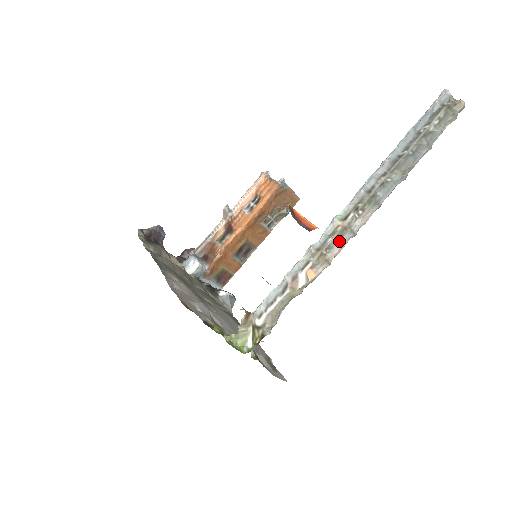
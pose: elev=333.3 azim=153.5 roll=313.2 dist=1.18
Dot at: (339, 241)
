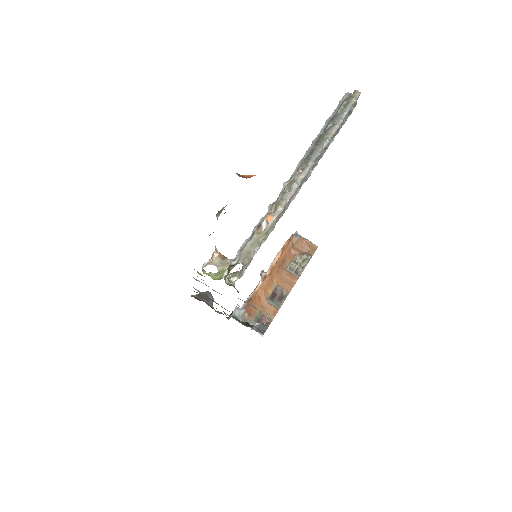
Dot at: (288, 192)
